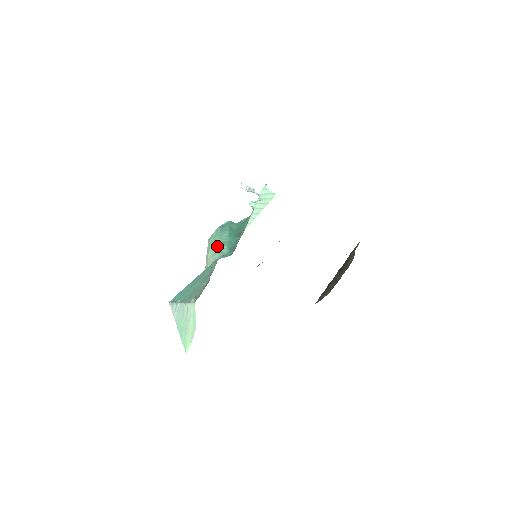
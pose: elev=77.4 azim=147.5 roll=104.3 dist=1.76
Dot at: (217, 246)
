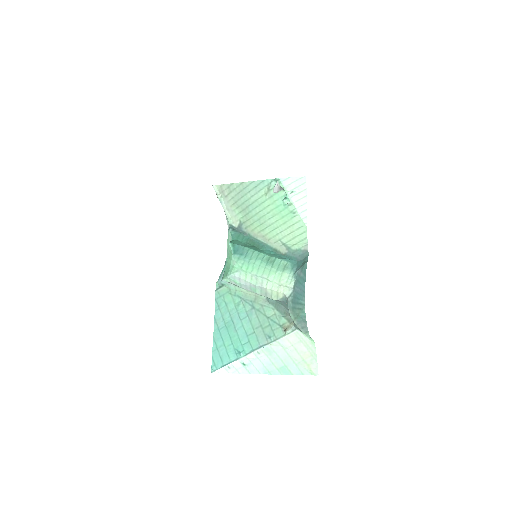
Dot at: (270, 267)
